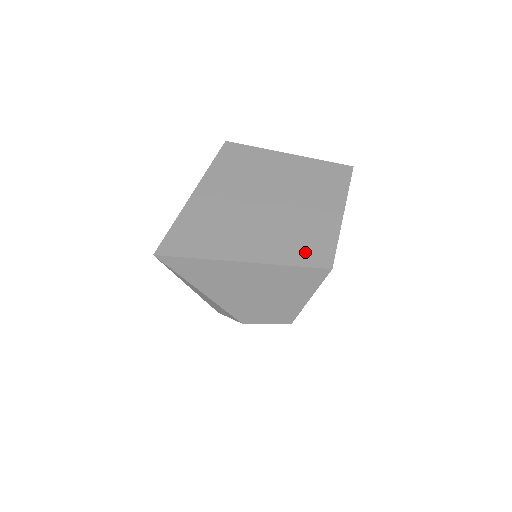
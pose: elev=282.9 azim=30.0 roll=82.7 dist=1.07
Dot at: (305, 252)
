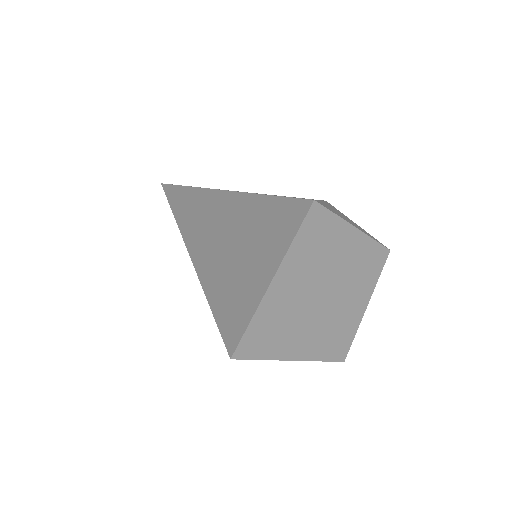
Dot at: (334, 347)
